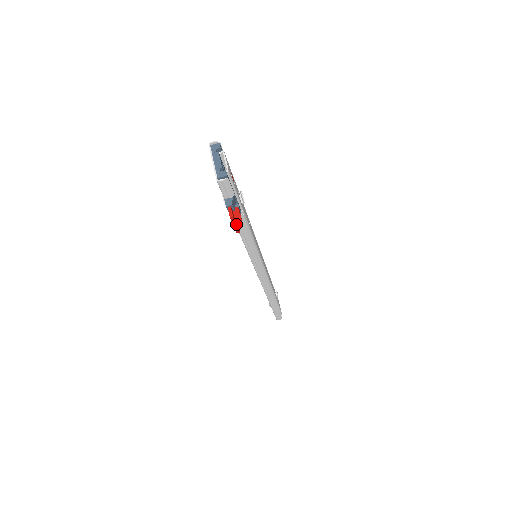
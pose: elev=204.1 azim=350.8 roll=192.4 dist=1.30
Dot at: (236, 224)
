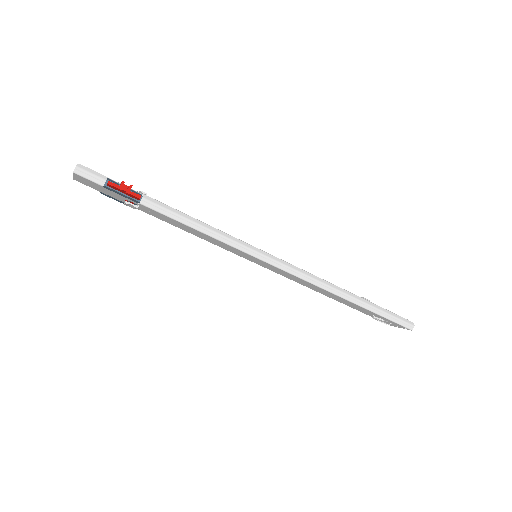
Dot at: (126, 190)
